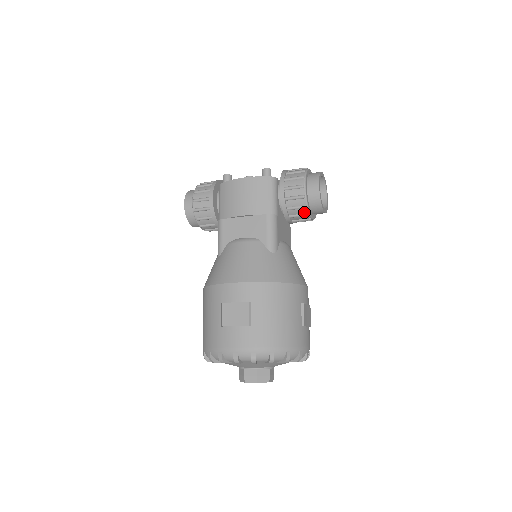
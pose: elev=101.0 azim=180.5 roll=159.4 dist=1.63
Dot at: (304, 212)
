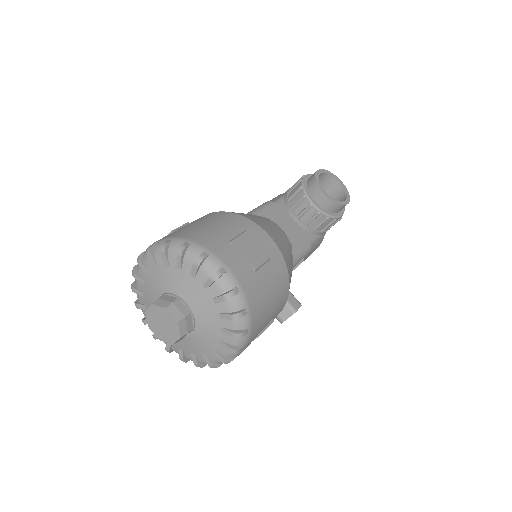
Dot at: (301, 195)
